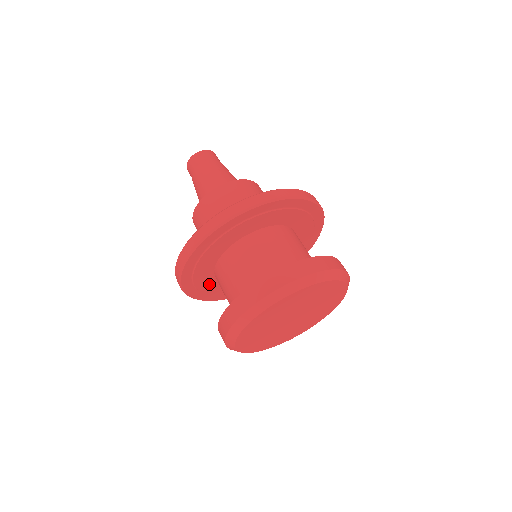
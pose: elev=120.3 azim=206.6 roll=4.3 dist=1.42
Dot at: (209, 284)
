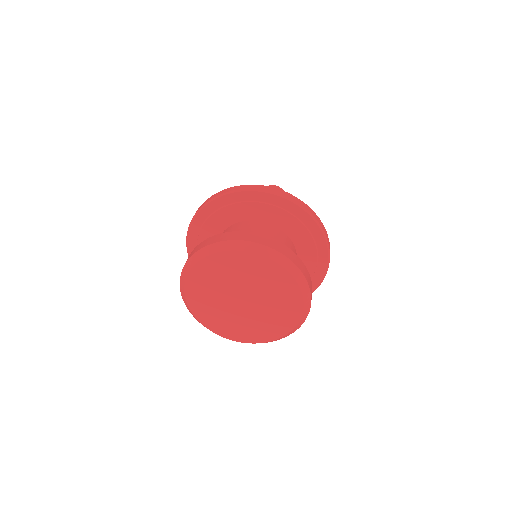
Dot at: occluded
